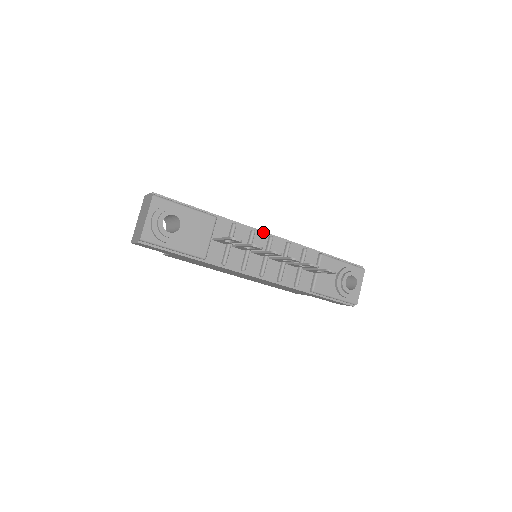
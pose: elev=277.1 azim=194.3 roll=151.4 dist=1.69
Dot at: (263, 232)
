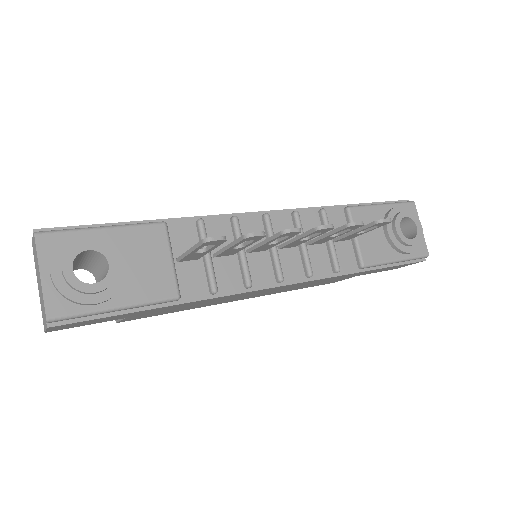
Dot at: (250, 213)
